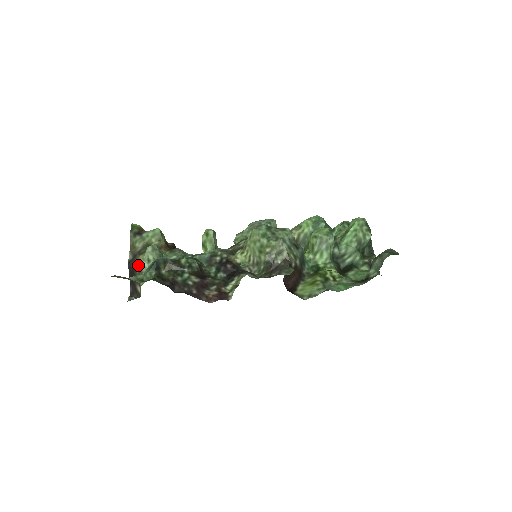
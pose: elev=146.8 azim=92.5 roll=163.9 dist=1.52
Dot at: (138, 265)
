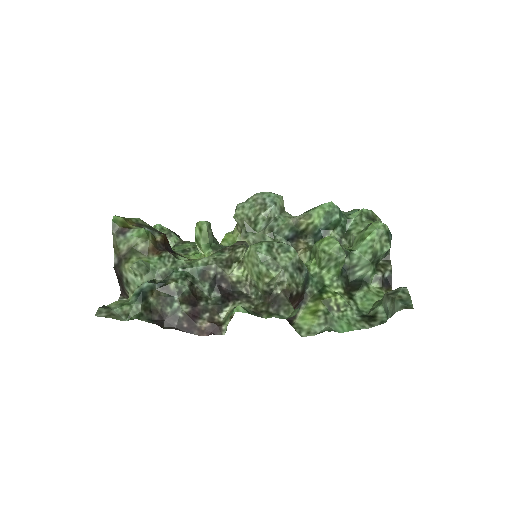
Dot at: (124, 275)
